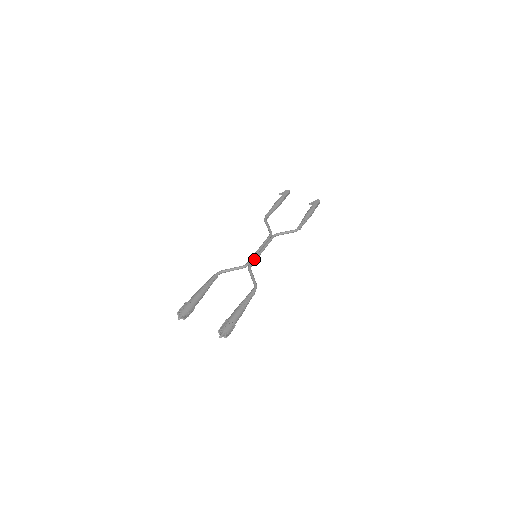
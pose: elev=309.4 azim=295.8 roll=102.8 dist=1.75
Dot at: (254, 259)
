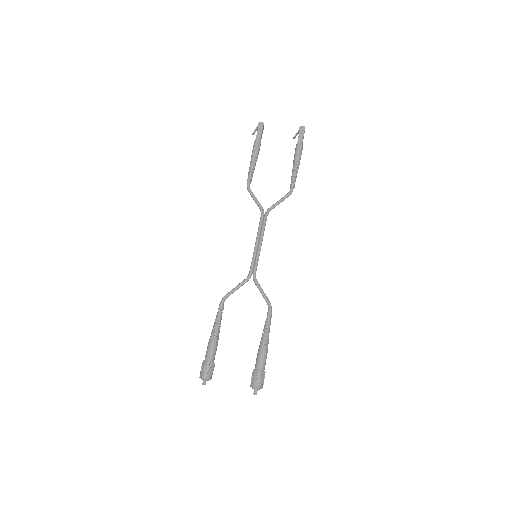
Dot at: (255, 263)
